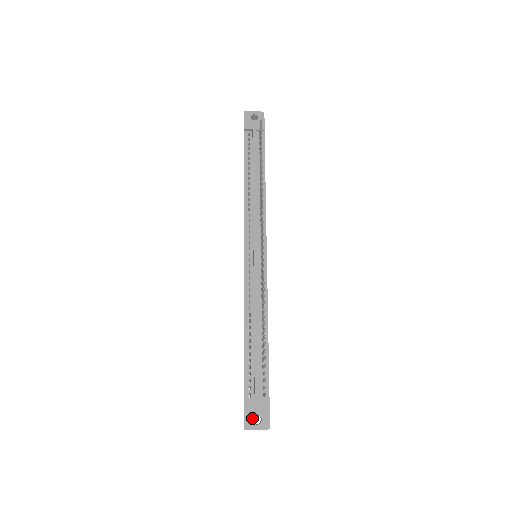
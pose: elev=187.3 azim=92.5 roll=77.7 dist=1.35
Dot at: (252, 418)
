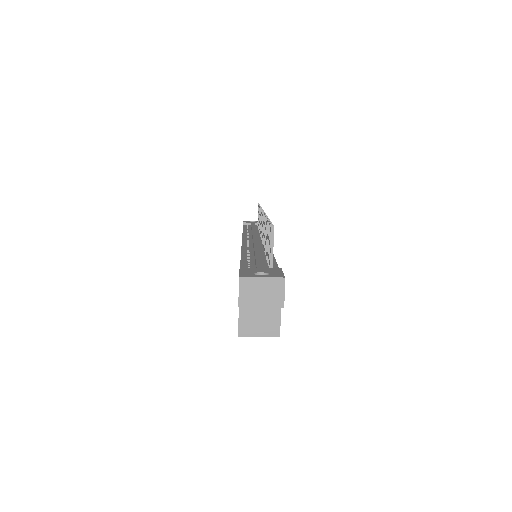
Dot at: (252, 273)
